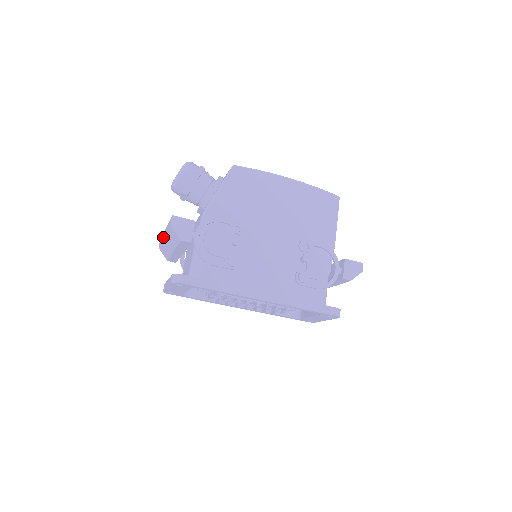
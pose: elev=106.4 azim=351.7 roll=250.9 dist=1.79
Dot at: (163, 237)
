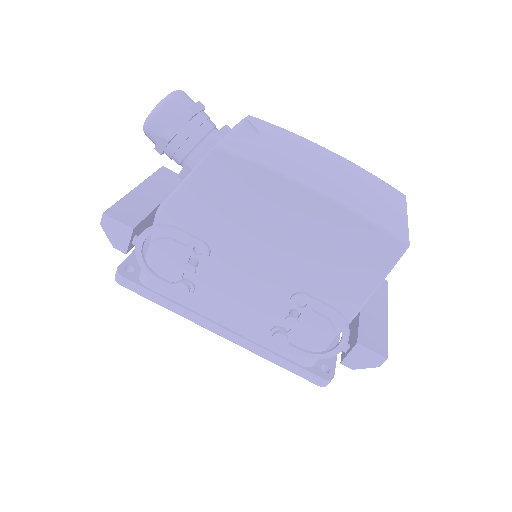
Dot at: occluded
